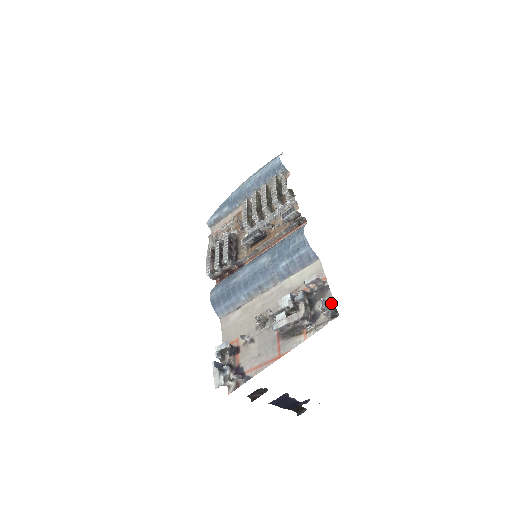
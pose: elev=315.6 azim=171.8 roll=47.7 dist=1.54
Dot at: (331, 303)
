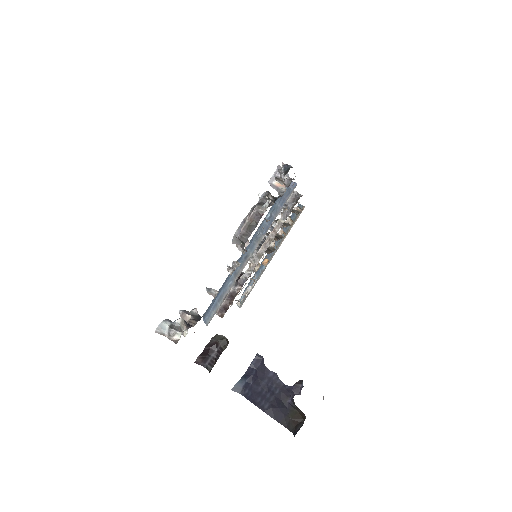
Dot at: occluded
